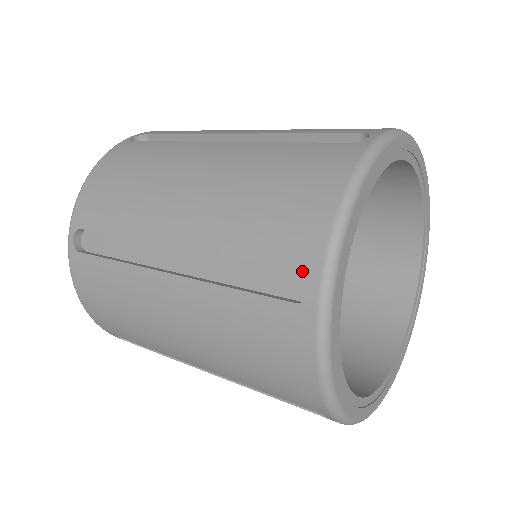
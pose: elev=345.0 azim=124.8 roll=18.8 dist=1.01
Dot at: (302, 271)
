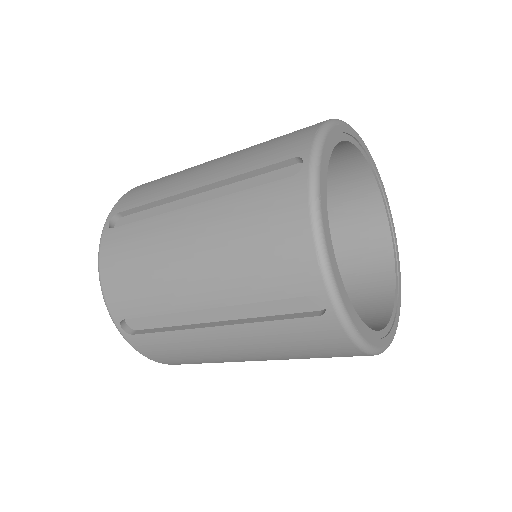
Dot at: occluded
